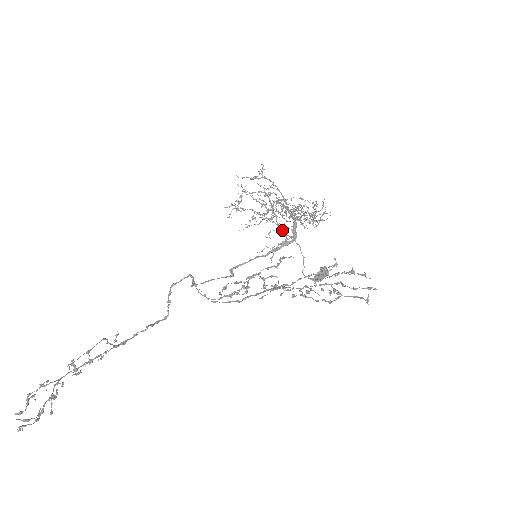
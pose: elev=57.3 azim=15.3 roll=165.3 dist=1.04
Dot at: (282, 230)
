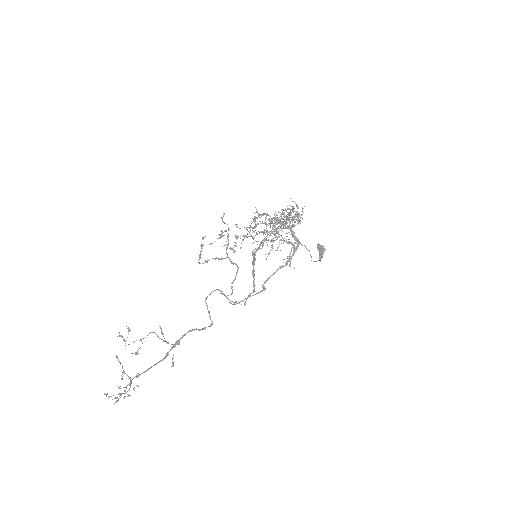
Dot at: (285, 241)
